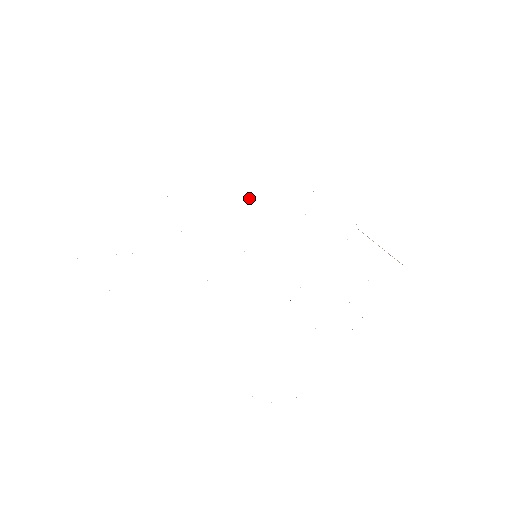
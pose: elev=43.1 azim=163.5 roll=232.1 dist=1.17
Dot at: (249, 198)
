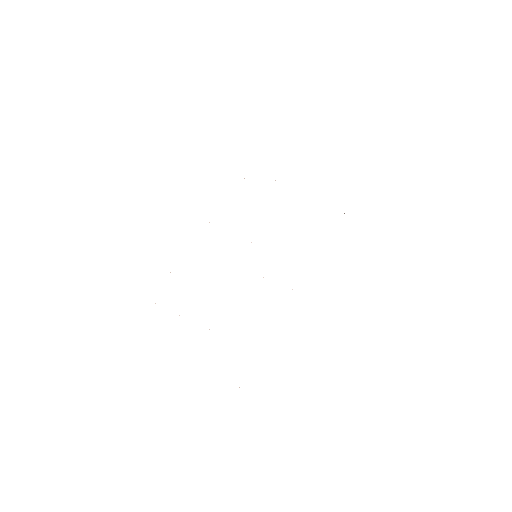
Dot at: occluded
